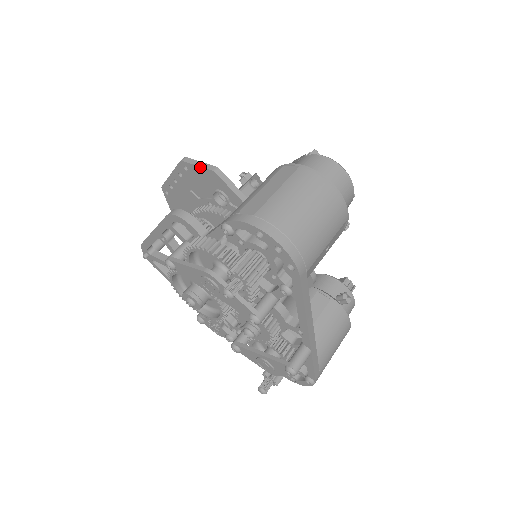
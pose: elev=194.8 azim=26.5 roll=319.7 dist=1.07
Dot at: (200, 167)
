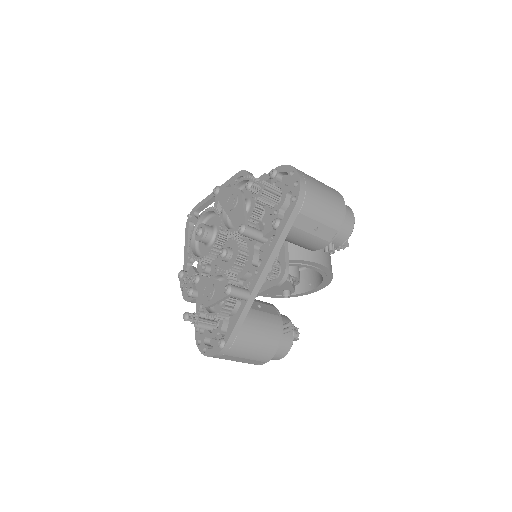
Dot at: occluded
